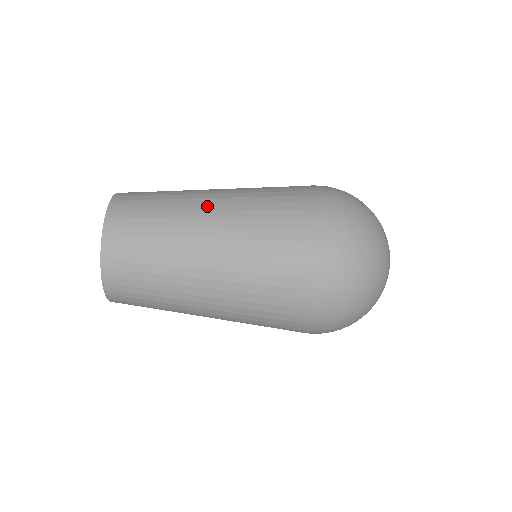
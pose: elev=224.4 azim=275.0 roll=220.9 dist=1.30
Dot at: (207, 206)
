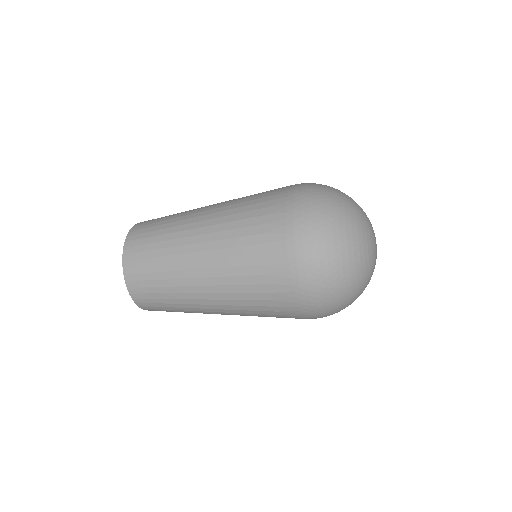
Dot at: (193, 247)
